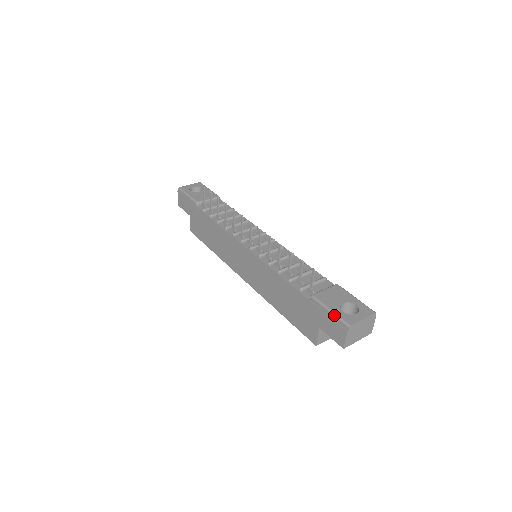
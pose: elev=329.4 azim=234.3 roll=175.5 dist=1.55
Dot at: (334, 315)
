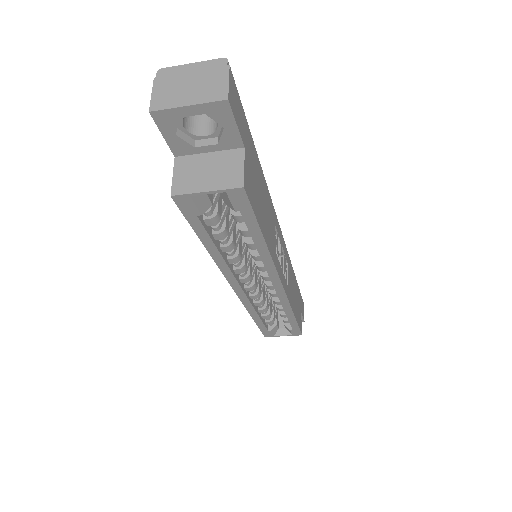
Dot at: occluded
